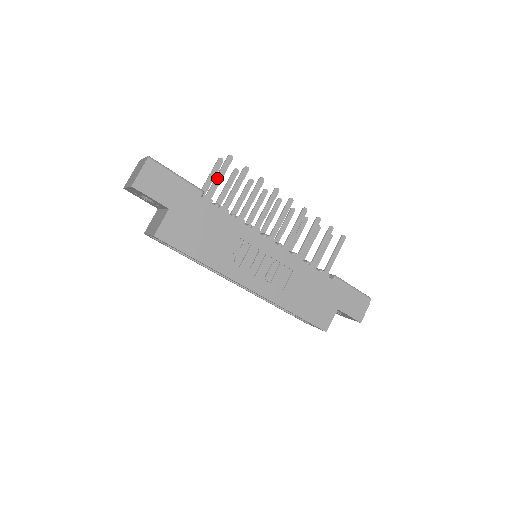
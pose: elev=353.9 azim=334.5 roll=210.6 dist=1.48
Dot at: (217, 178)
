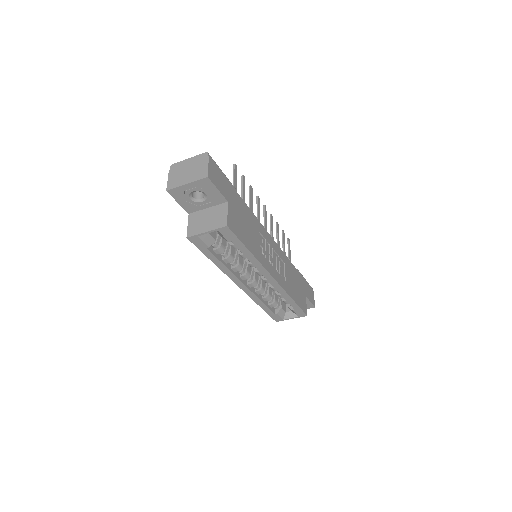
Dot at: (234, 182)
